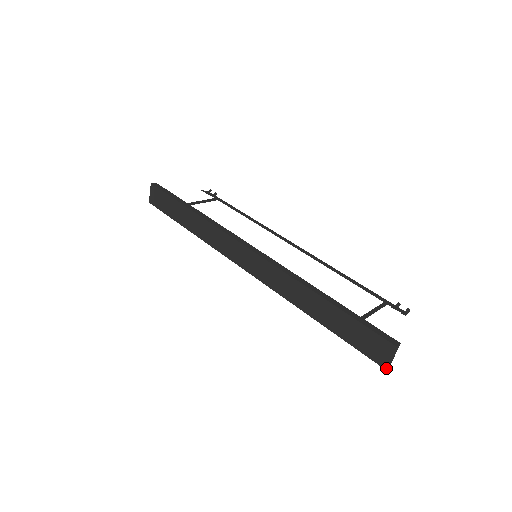
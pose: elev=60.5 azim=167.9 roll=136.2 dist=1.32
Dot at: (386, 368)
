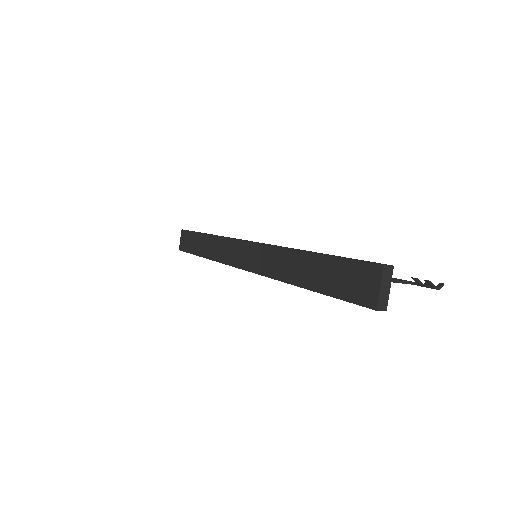
Dot at: (377, 308)
